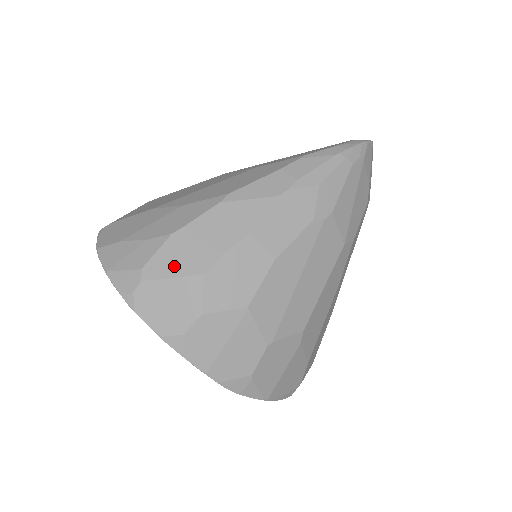
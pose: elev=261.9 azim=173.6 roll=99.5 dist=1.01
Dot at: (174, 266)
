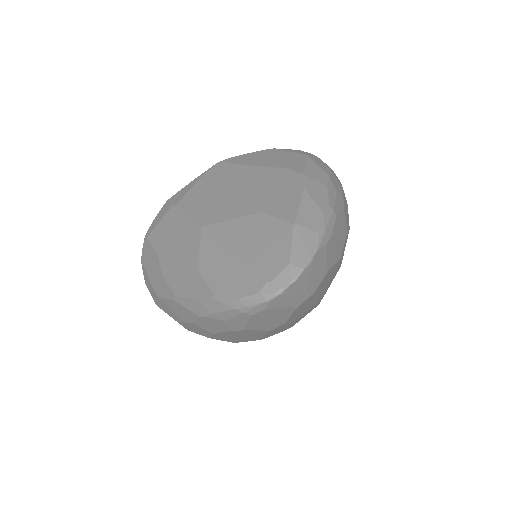
Dot at: (166, 310)
